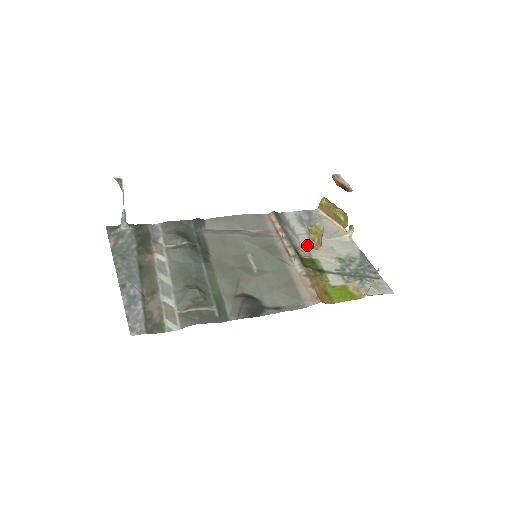
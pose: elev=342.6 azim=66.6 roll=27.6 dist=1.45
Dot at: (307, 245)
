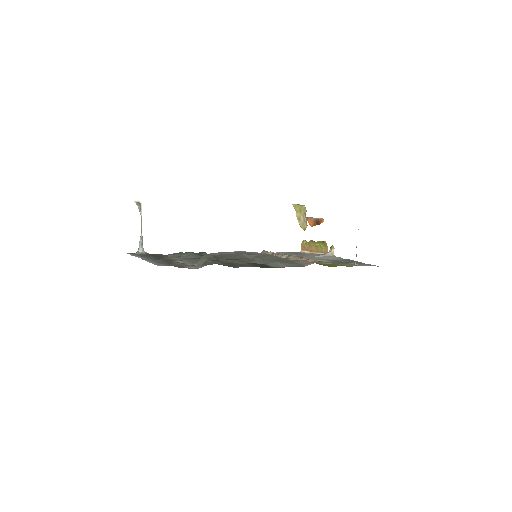
Dot at: occluded
